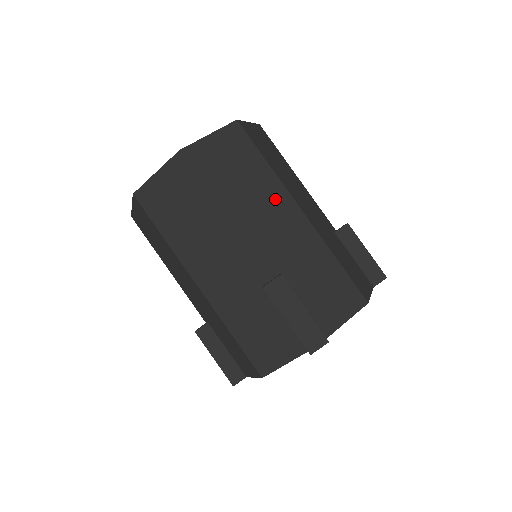
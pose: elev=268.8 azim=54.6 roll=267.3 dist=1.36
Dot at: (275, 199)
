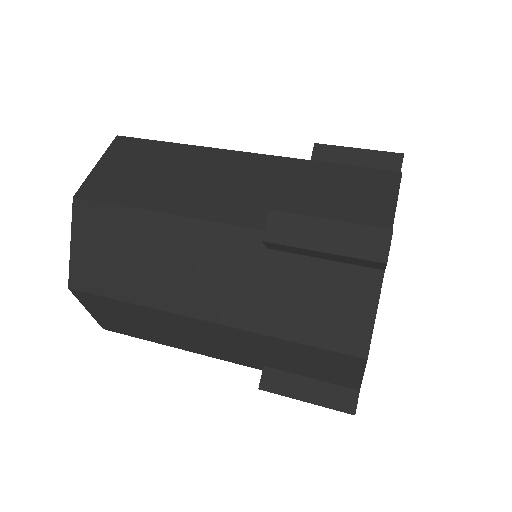
Dot at: (209, 163)
